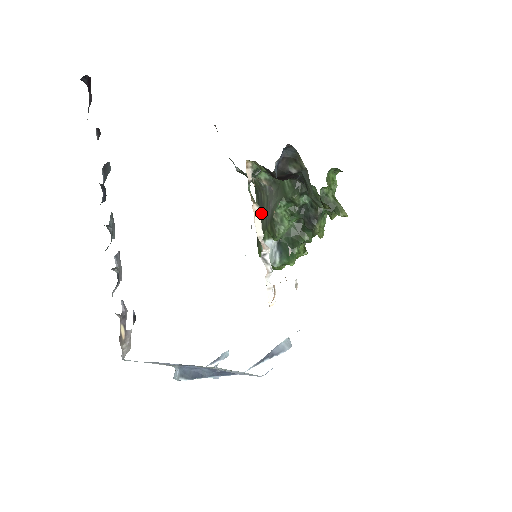
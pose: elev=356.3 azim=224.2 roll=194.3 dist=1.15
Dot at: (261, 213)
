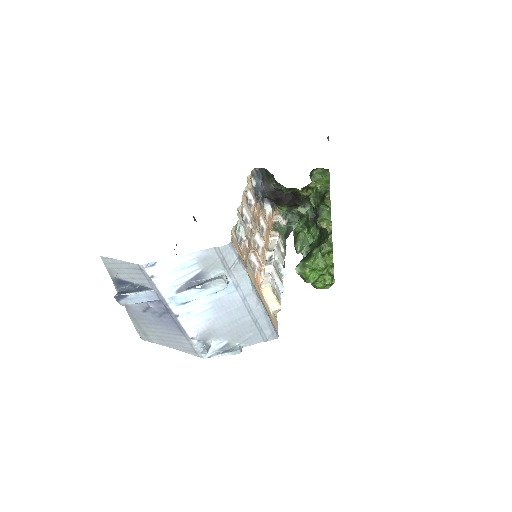
Dot at: occluded
